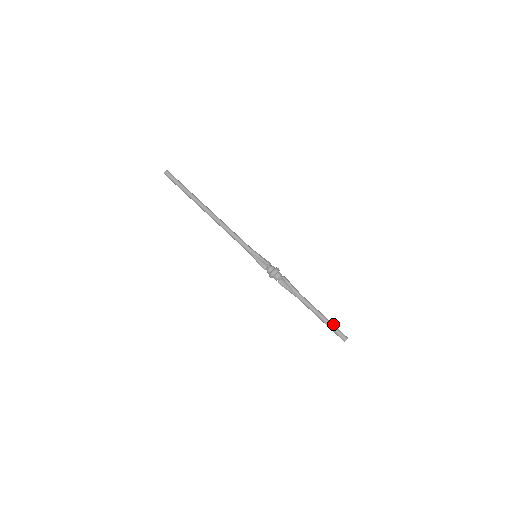
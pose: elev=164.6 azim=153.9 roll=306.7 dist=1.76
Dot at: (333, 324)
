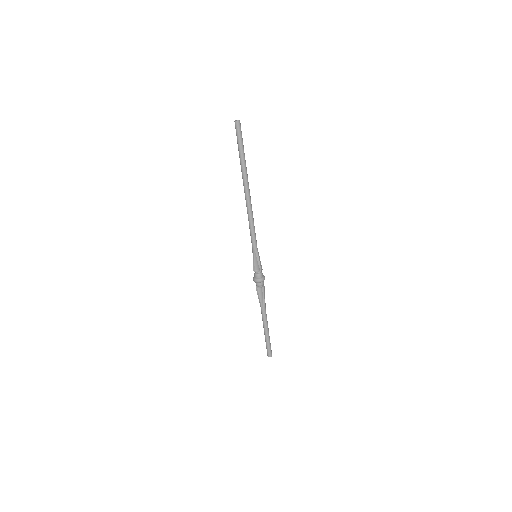
Dot at: occluded
